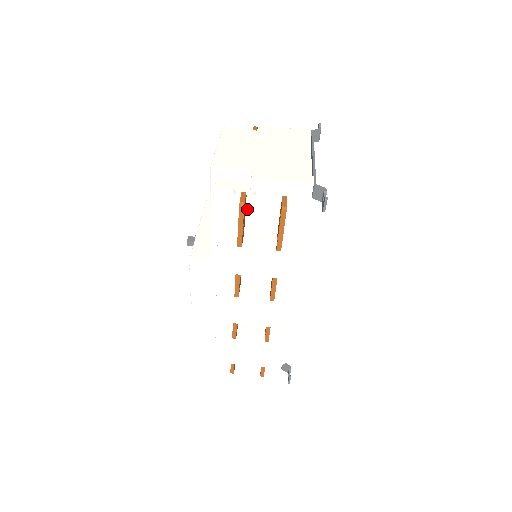
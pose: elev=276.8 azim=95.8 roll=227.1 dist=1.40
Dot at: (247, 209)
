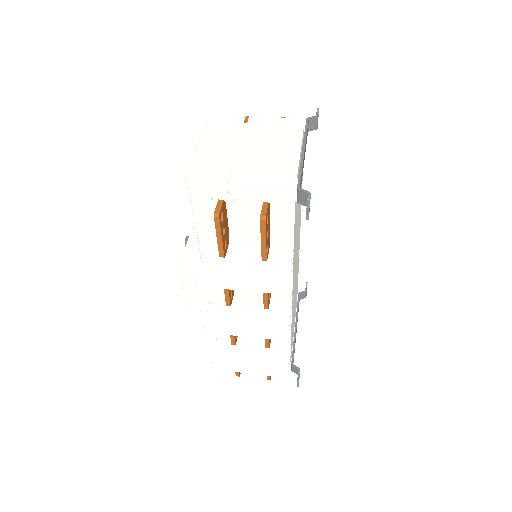
Dot at: (229, 216)
